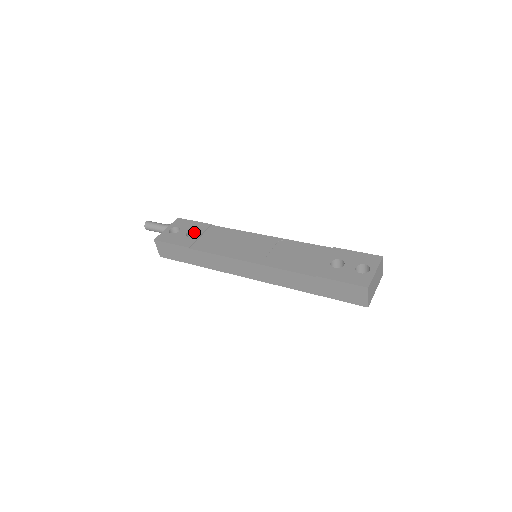
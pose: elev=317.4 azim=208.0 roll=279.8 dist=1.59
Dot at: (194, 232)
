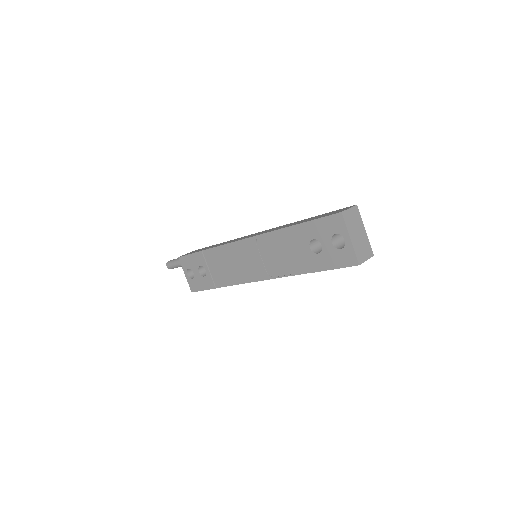
Dot at: (201, 265)
